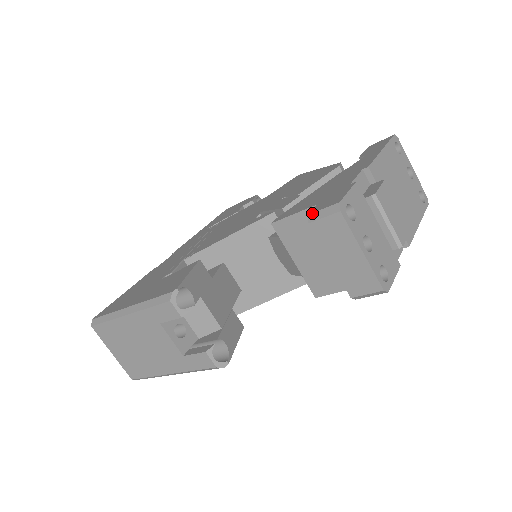
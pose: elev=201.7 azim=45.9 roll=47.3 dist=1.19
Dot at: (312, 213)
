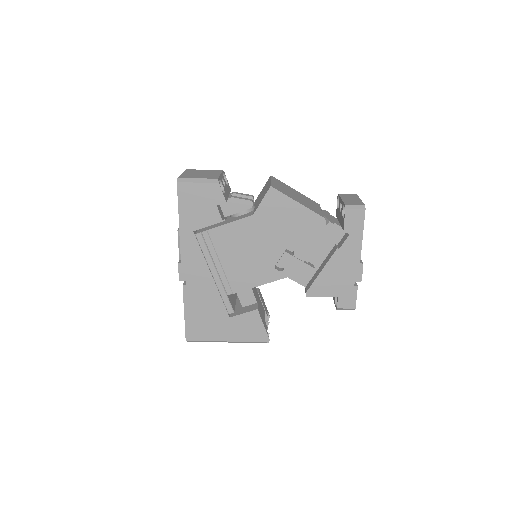
Dot at: (340, 309)
